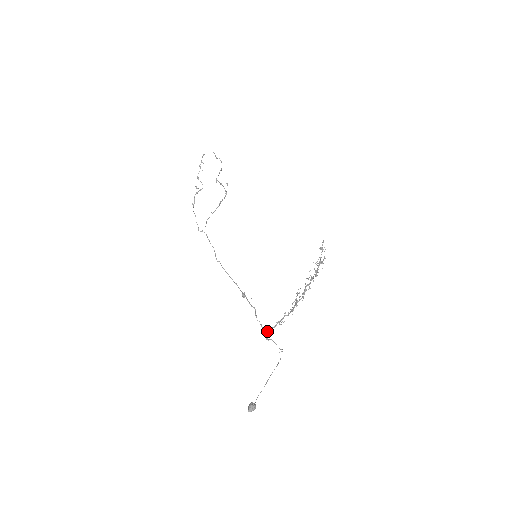
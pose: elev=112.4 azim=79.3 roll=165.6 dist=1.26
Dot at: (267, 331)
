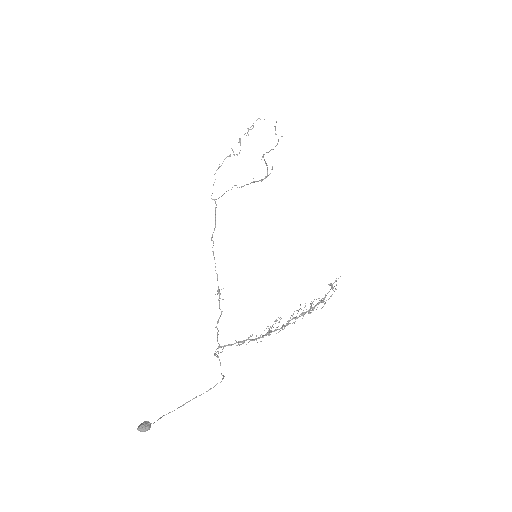
Dot at: occluded
